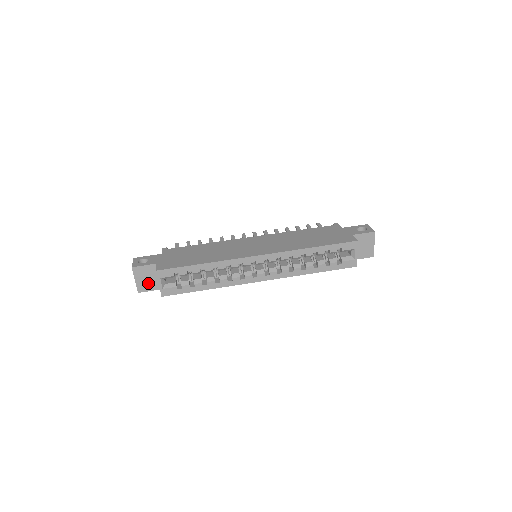
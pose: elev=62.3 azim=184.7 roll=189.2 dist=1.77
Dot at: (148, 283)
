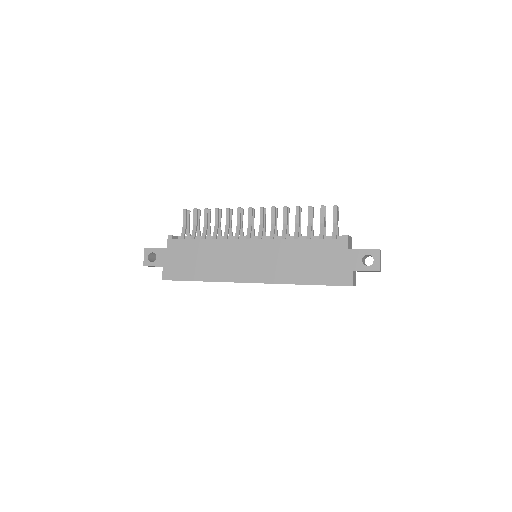
Dot at: occluded
